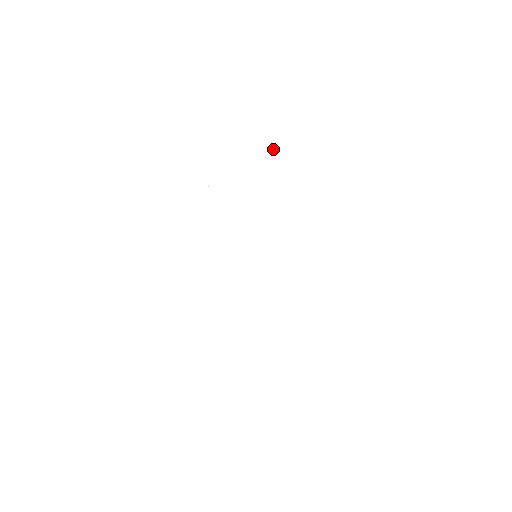
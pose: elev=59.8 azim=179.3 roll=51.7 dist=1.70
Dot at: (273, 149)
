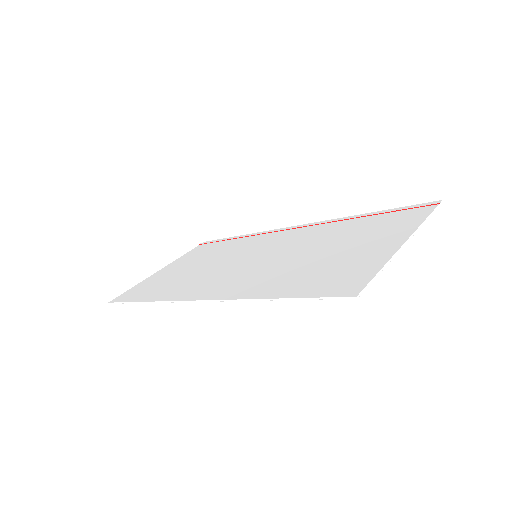
Dot at: (403, 223)
